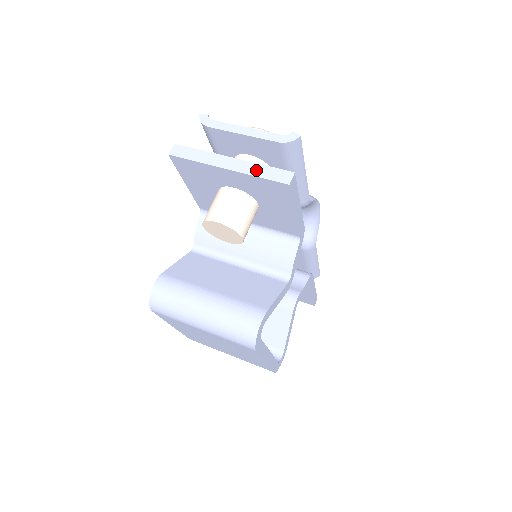
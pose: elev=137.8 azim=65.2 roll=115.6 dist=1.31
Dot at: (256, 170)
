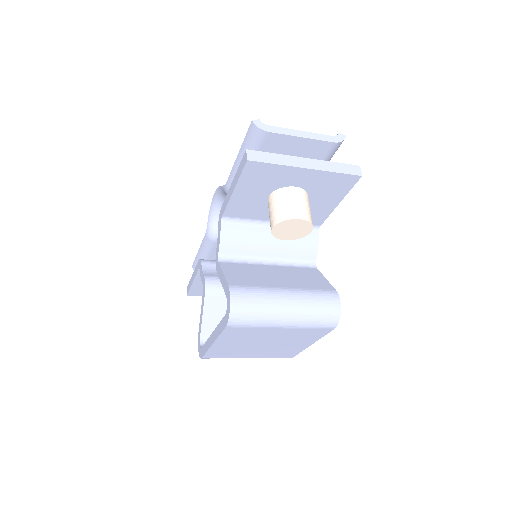
Dot at: (331, 167)
